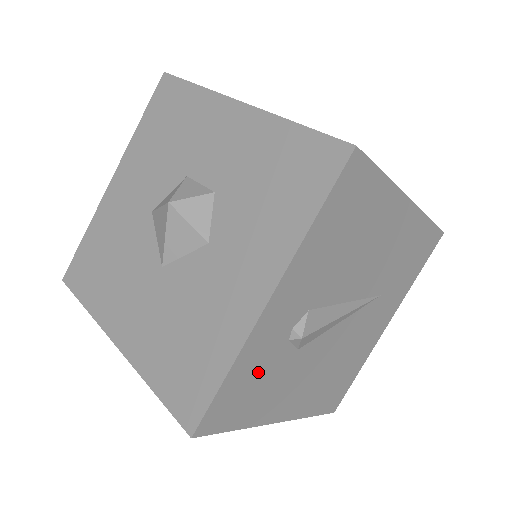
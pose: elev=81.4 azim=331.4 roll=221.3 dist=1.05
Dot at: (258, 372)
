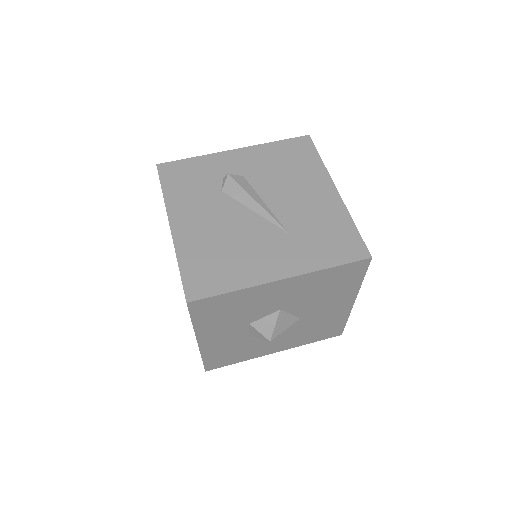
Dot at: (200, 175)
